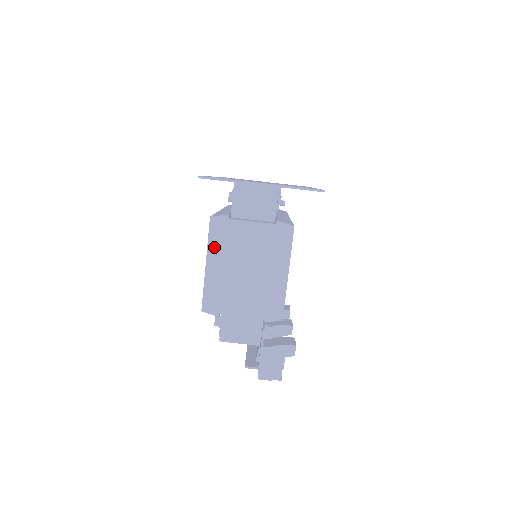
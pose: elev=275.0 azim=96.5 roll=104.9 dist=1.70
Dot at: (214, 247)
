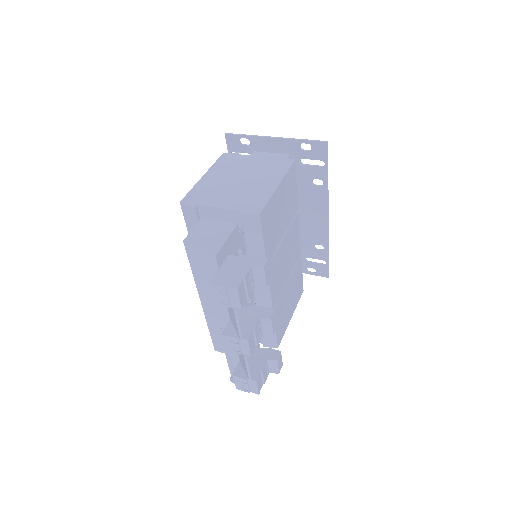
Dot at: (217, 167)
